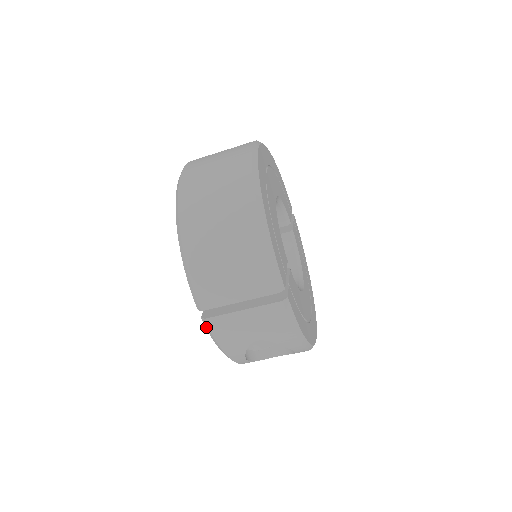
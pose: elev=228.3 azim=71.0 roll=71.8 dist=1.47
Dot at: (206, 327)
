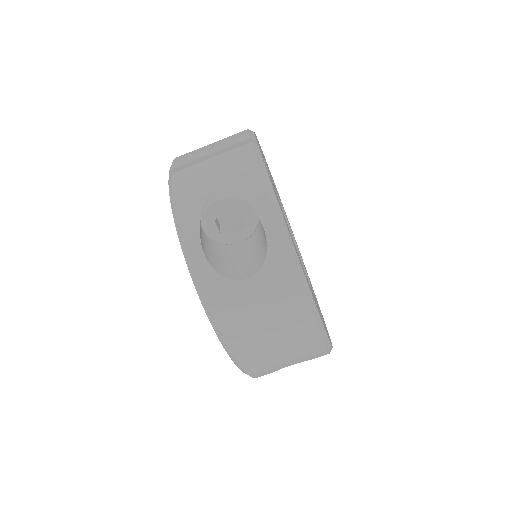
Dot at: (169, 186)
